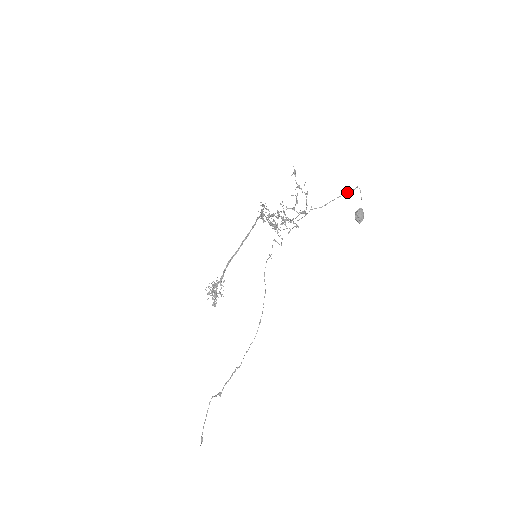
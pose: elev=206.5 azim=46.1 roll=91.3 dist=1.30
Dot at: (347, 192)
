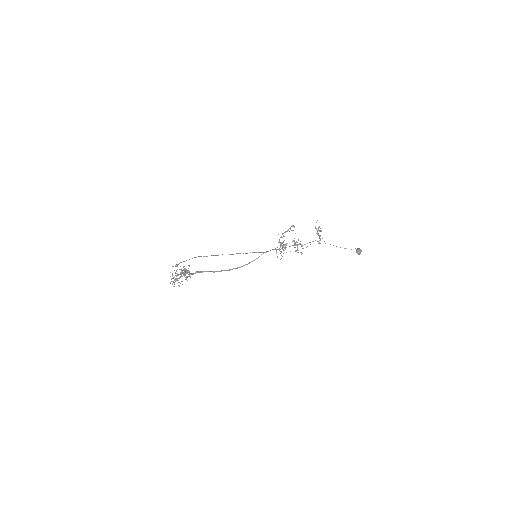
Dot at: occluded
